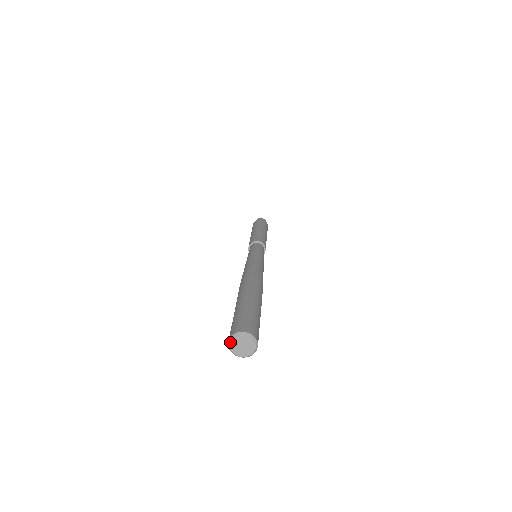
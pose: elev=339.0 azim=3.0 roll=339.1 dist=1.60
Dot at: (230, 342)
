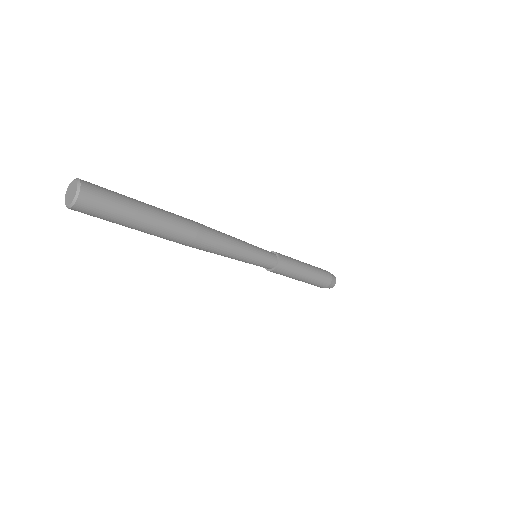
Dot at: (65, 203)
